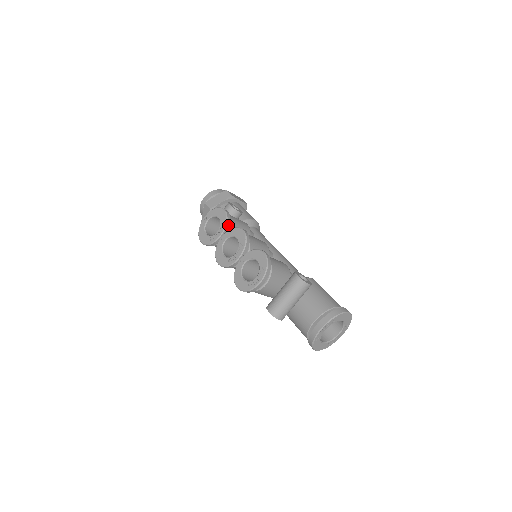
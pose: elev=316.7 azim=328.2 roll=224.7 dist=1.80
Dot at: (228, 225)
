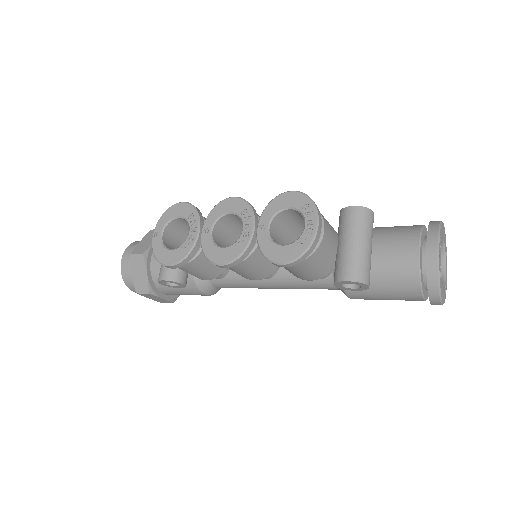
Dot at: (200, 215)
